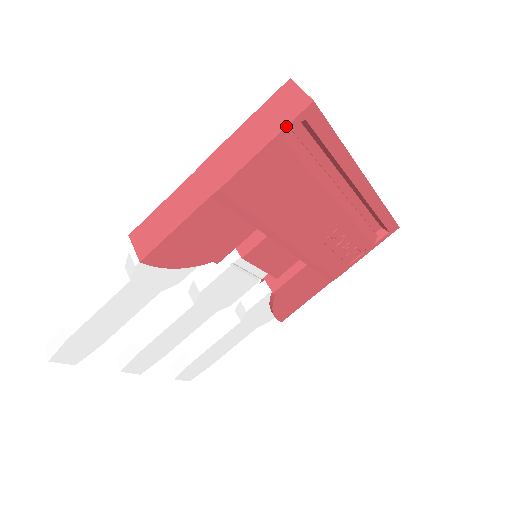
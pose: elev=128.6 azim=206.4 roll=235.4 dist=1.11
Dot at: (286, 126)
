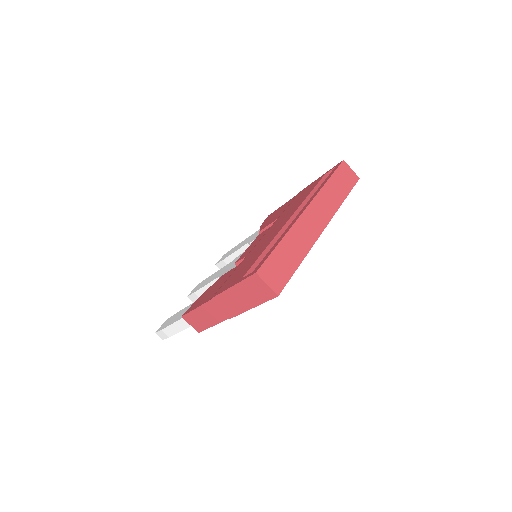
Dot at: occluded
